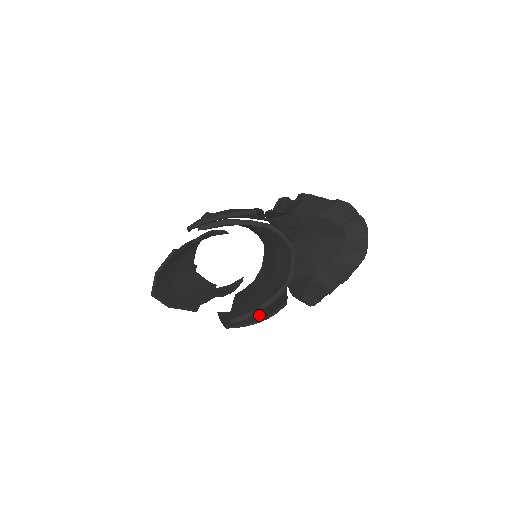
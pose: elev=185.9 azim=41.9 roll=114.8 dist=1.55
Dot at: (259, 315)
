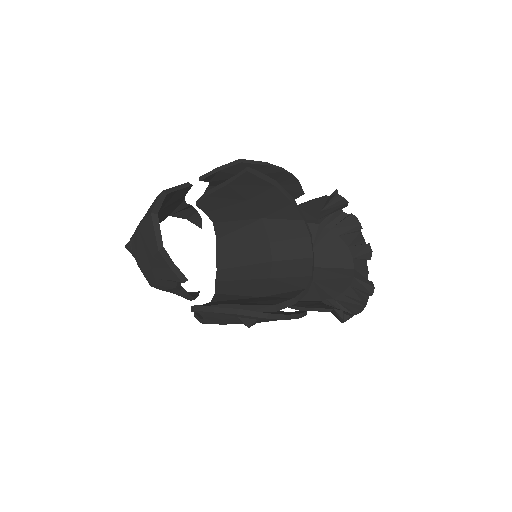
Dot at: occluded
